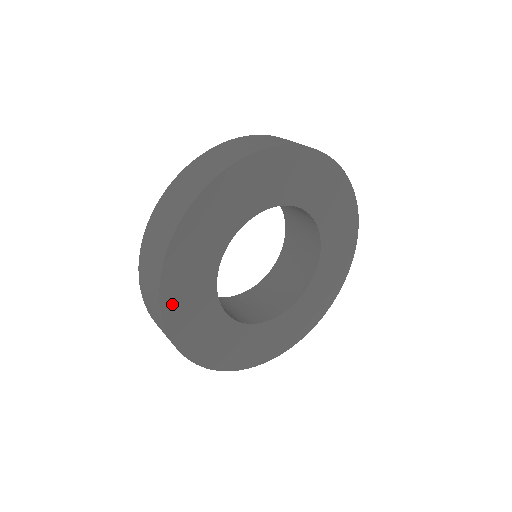
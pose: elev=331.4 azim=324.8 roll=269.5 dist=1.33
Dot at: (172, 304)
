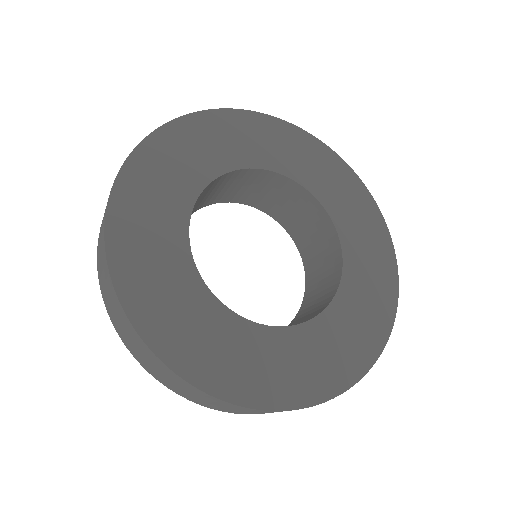
Dot at: (149, 156)
